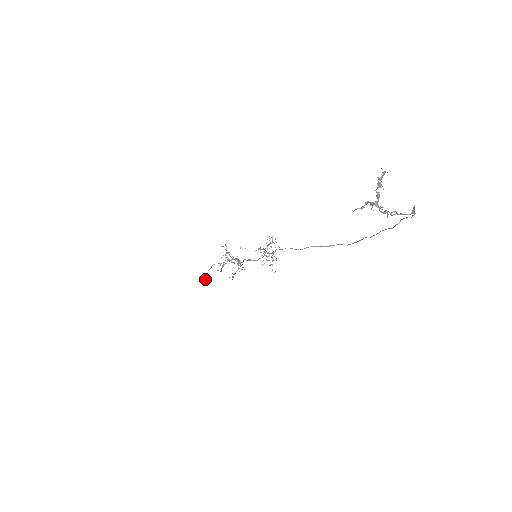
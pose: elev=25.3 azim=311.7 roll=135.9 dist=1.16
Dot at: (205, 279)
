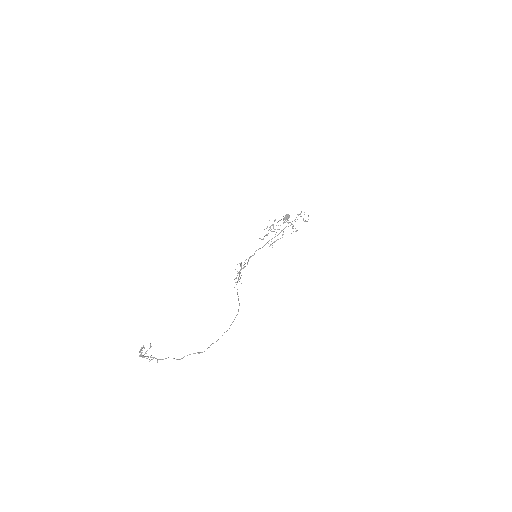
Dot at: (285, 219)
